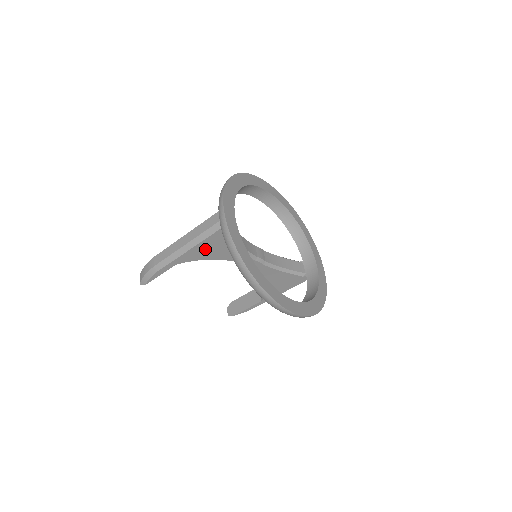
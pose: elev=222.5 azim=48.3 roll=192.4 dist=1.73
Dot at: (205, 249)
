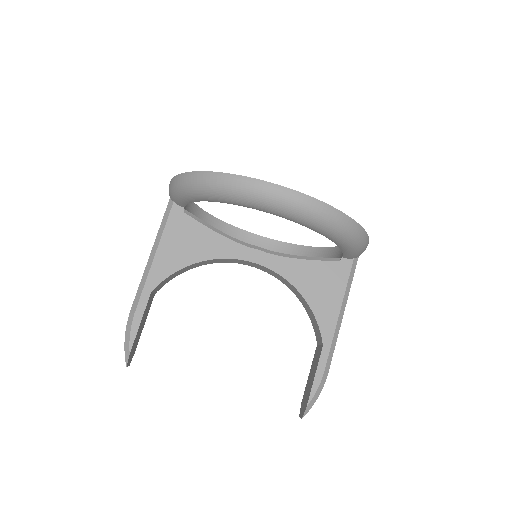
Dot at: (174, 246)
